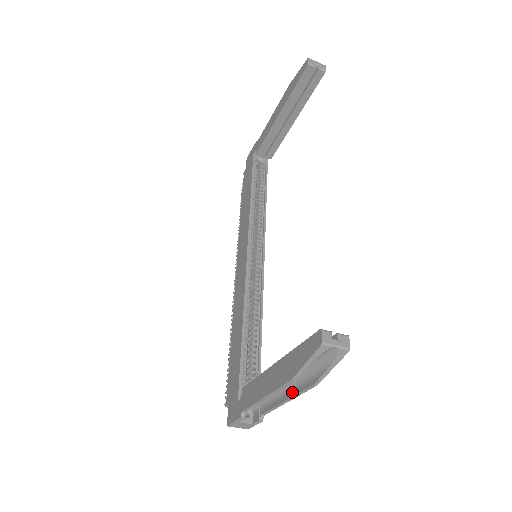
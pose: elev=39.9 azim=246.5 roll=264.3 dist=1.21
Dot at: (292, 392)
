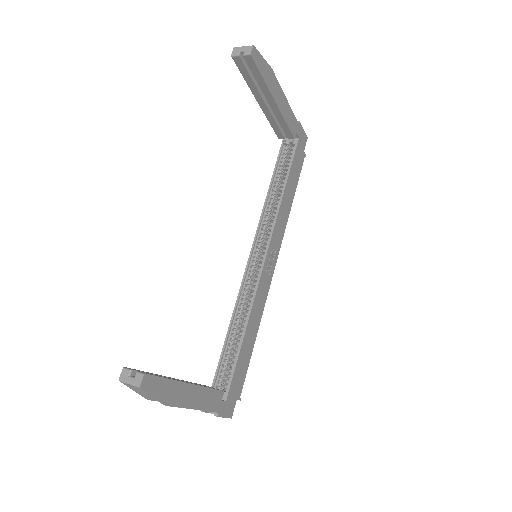
Dot at: (185, 404)
